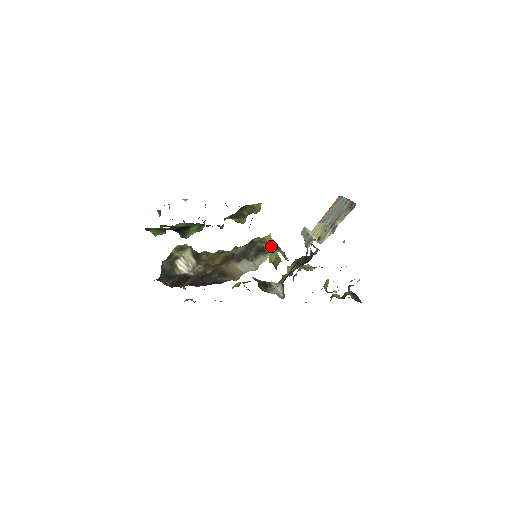
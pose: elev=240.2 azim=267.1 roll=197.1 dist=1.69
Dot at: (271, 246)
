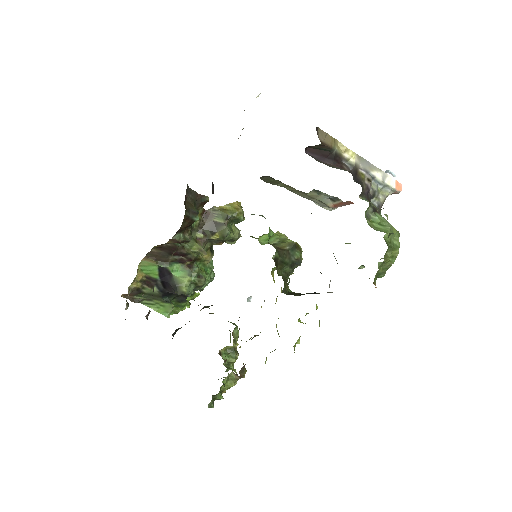
Dot at: occluded
